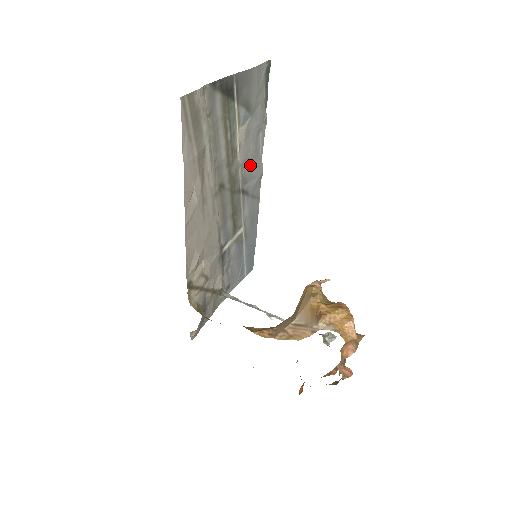
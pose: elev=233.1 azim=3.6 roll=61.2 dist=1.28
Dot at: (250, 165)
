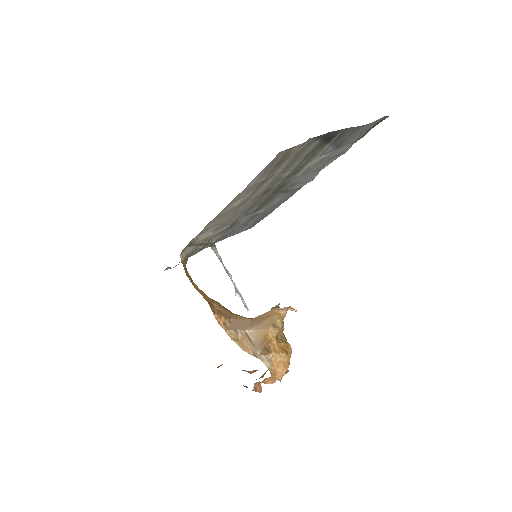
Dot at: (306, 176)
